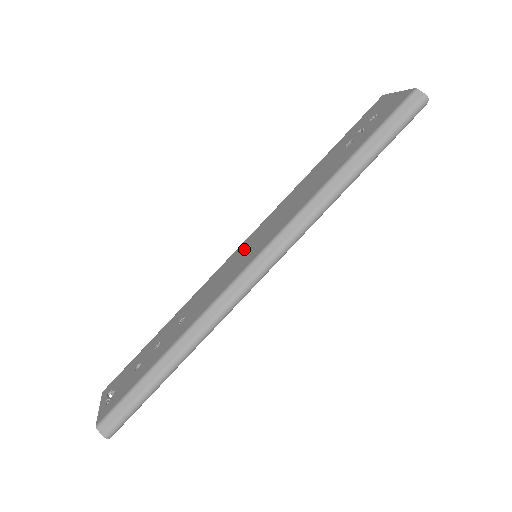
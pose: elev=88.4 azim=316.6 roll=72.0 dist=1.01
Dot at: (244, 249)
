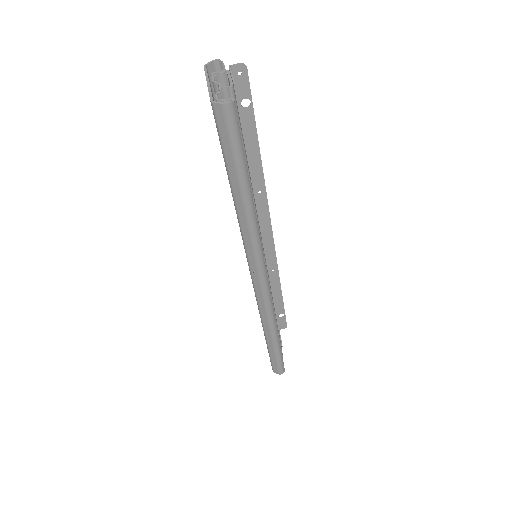
Dot at: occluded
